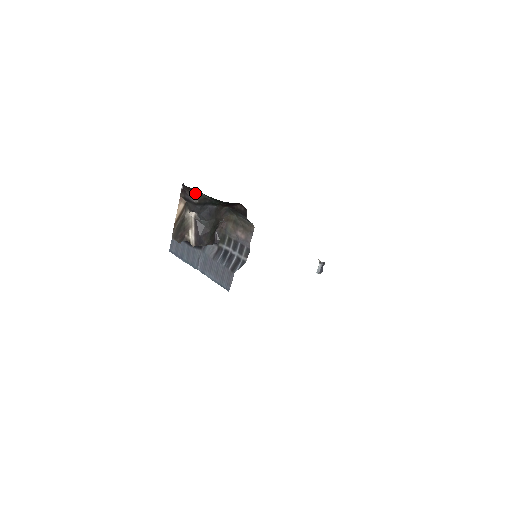
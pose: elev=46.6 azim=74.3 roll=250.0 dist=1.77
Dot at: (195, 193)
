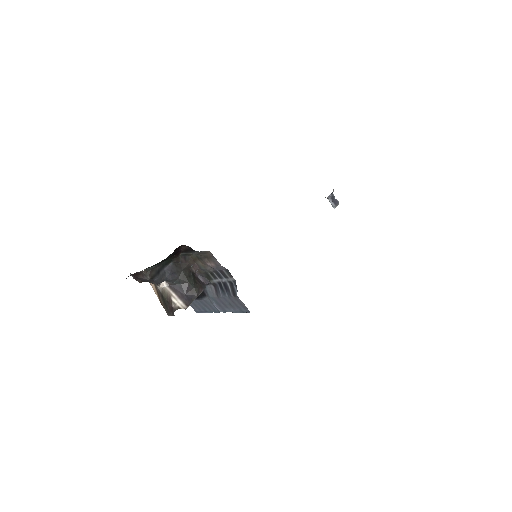
Dot at: (142, 273)
